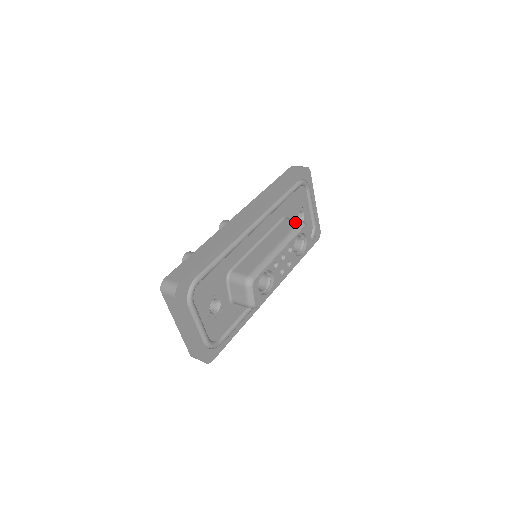
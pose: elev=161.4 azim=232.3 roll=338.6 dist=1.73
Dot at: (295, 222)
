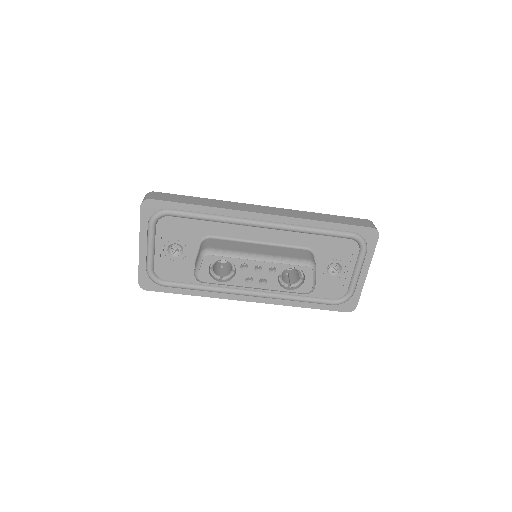
Dot at: (306, 257)
